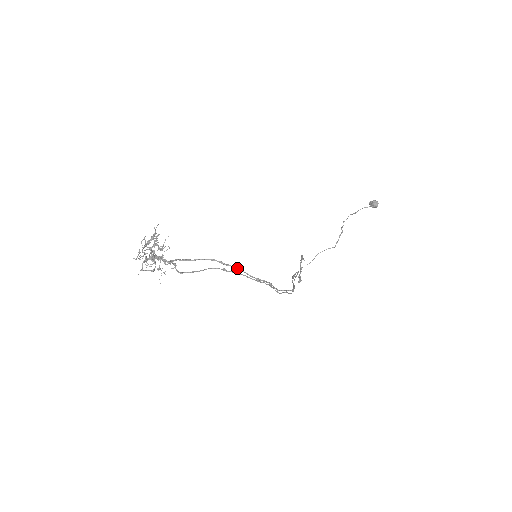
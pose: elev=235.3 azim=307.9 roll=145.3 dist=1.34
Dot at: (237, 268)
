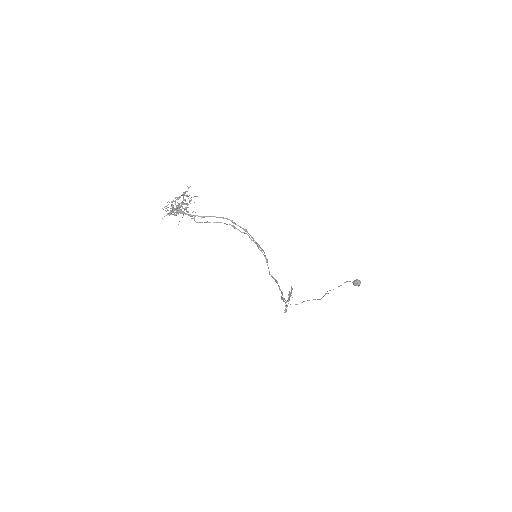
Dot at: (244, 229)
